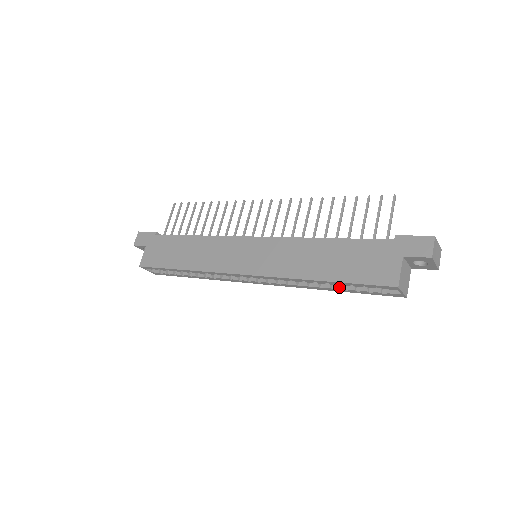
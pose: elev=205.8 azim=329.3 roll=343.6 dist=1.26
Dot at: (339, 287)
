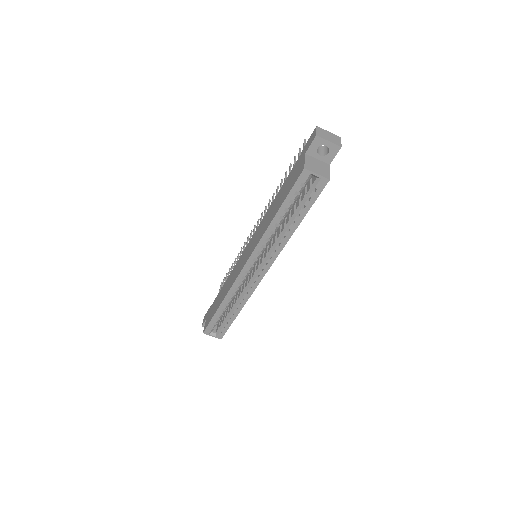
Dot at: (294, 217)
